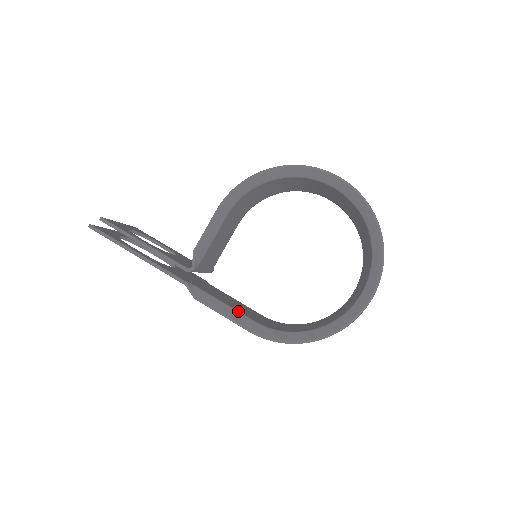
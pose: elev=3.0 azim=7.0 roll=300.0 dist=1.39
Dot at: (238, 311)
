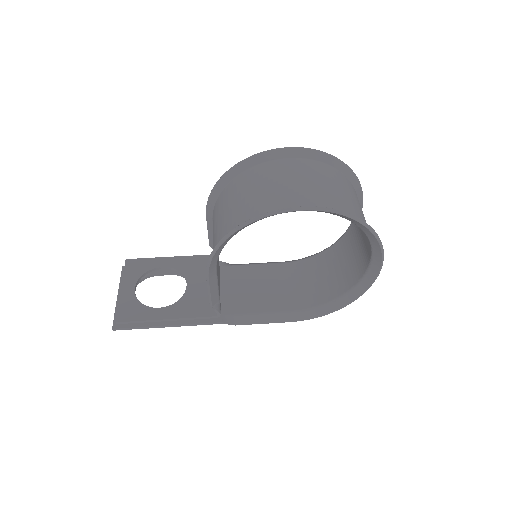
Dot at: (273, 312)
